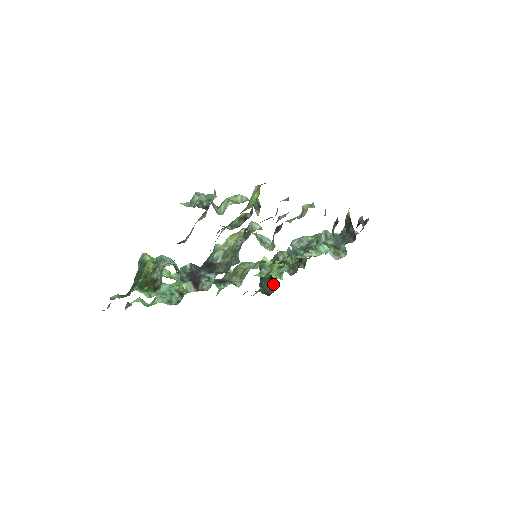
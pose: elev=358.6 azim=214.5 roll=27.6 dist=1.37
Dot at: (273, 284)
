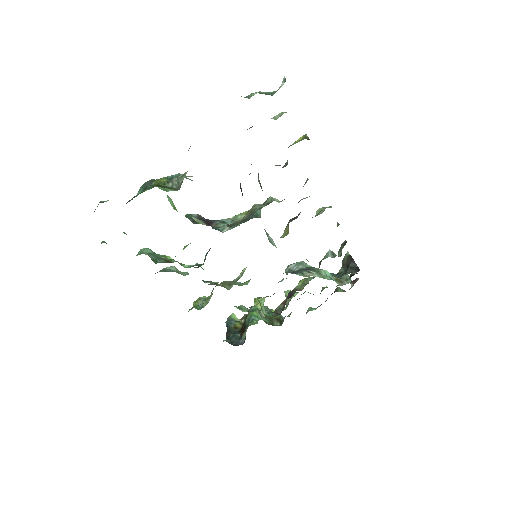
Dot at: (245, 334)
